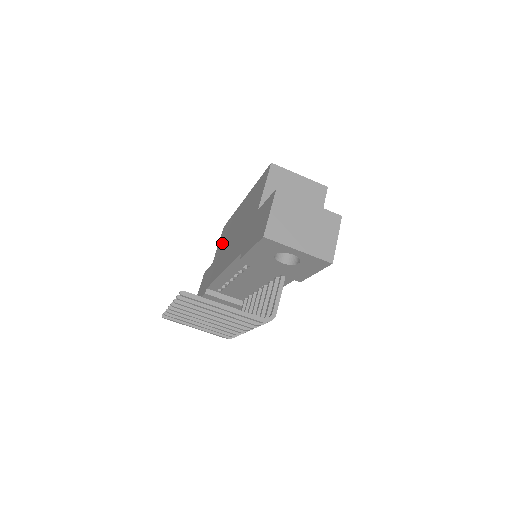
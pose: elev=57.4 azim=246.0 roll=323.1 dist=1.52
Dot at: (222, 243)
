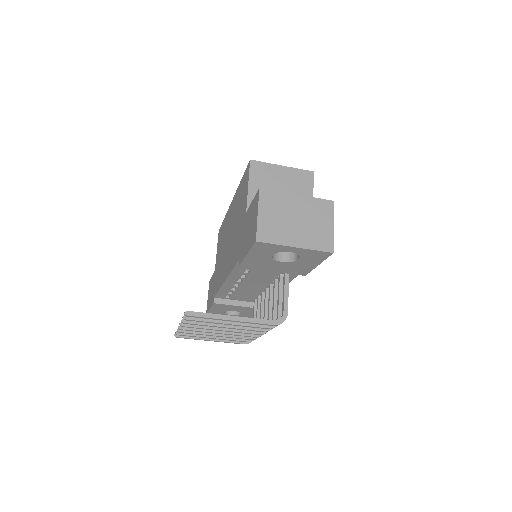
Dot at: (220, 249)
